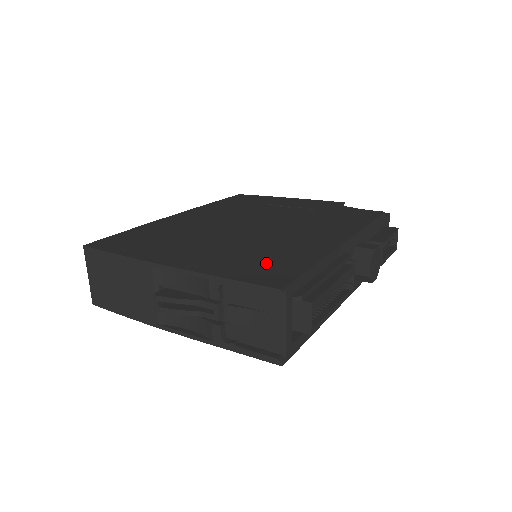
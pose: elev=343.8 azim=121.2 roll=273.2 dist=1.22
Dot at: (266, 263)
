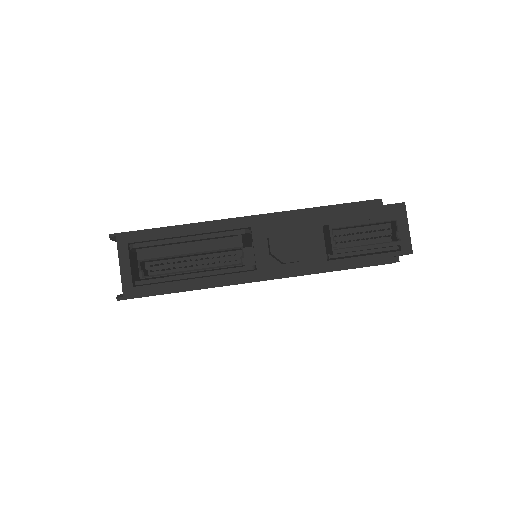
Dot at: occluded
